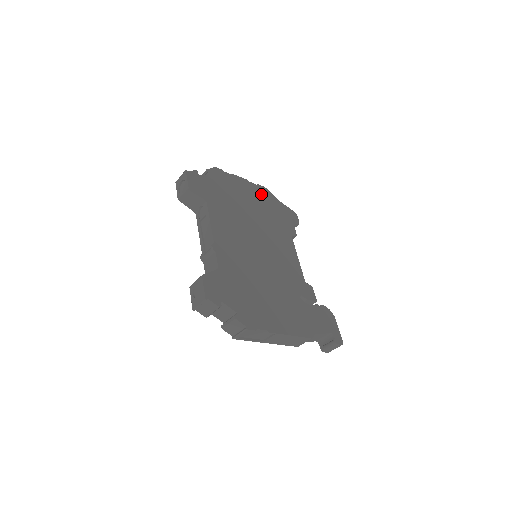
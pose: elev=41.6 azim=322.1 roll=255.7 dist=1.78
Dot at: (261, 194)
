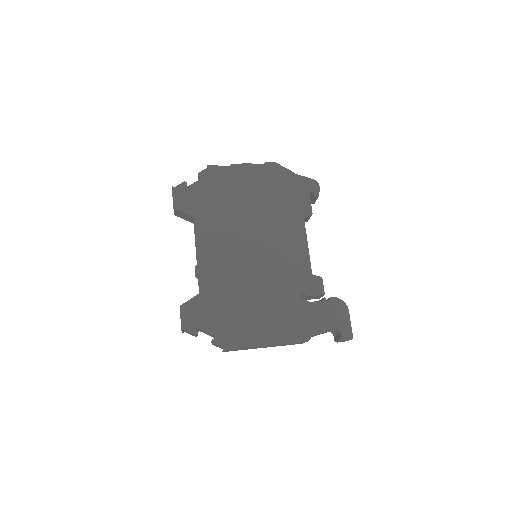
Dot at: (268, 175)
